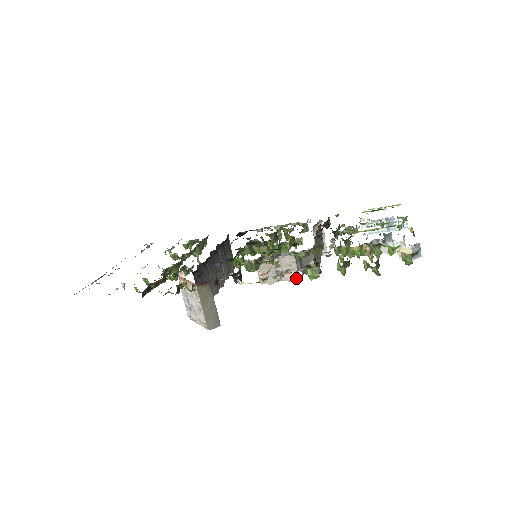
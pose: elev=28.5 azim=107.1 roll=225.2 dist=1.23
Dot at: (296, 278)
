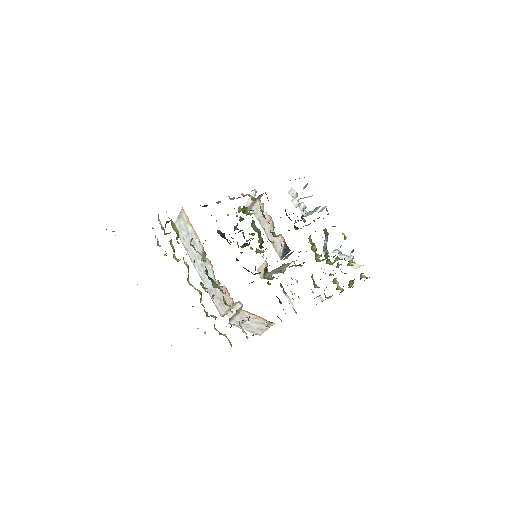
Dot at: occluded
